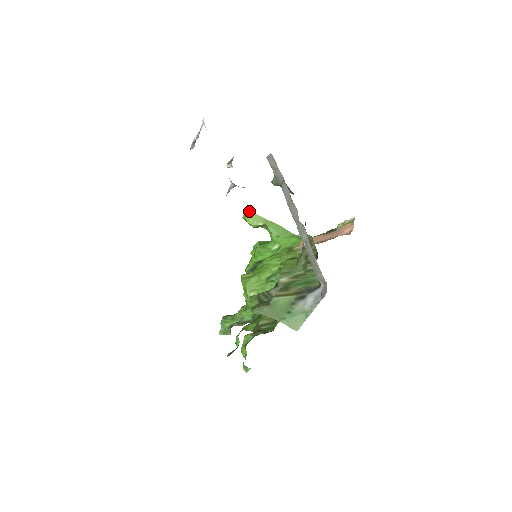
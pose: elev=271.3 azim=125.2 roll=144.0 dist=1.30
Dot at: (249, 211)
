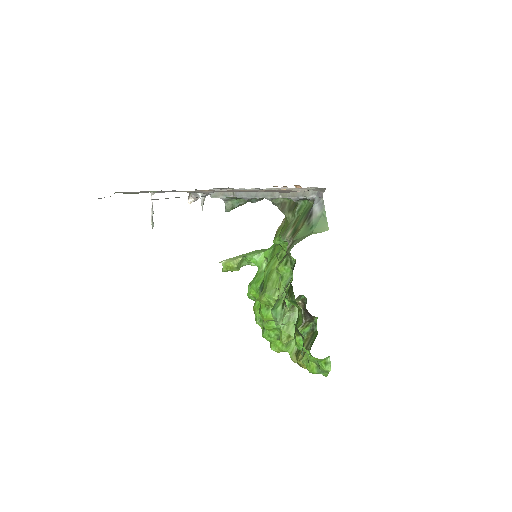
Dot at: (224, 260)
